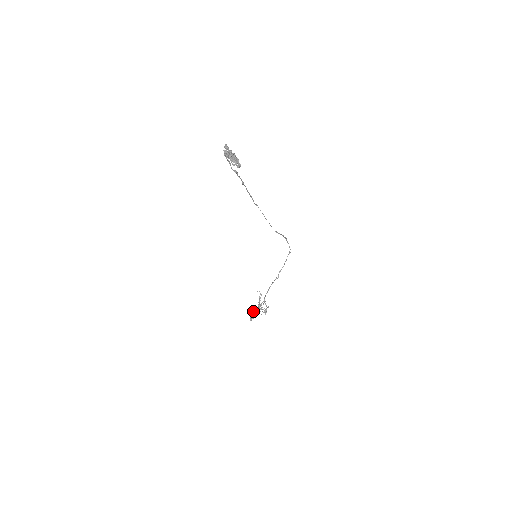
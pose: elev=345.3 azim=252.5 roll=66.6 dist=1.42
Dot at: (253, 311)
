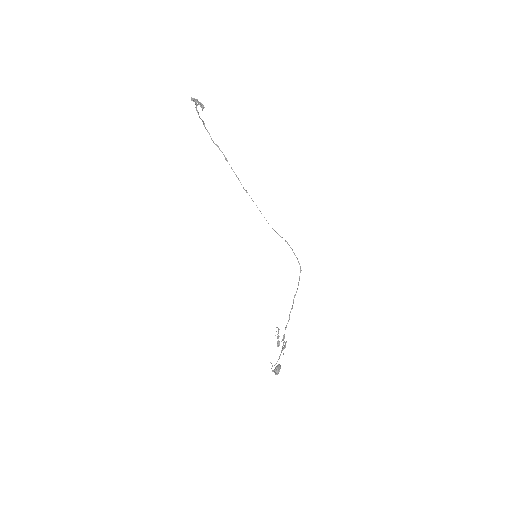
Dot at: occluded
